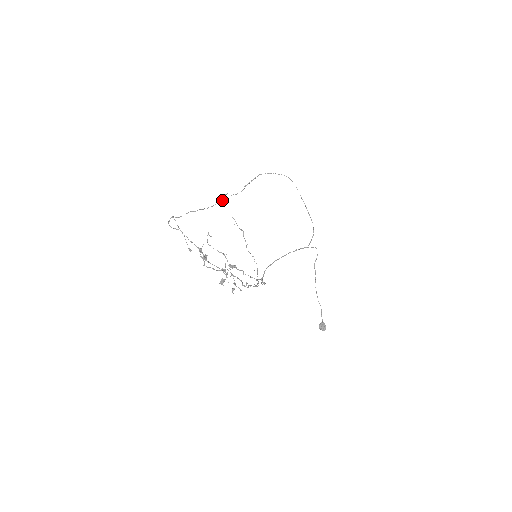
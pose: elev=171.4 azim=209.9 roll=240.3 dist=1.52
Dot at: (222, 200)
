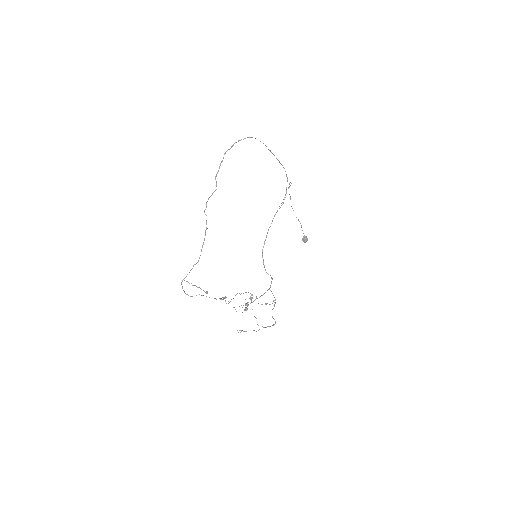
Dot at: occluded
